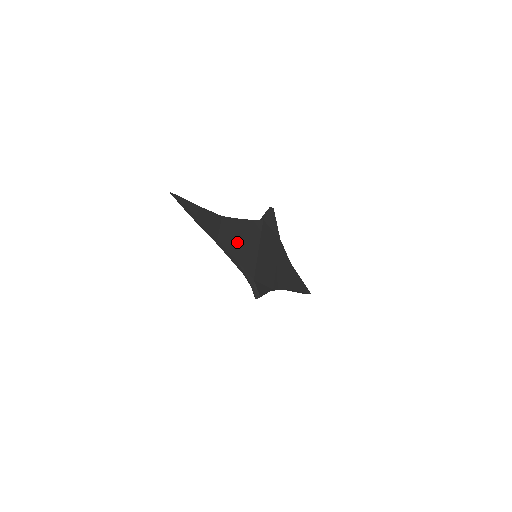
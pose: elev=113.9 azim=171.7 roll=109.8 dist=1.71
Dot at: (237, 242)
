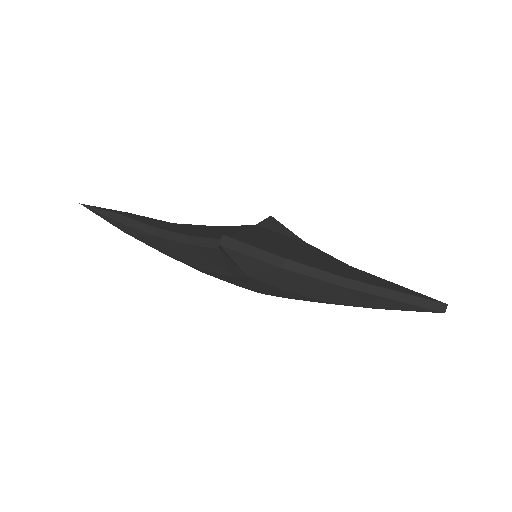
Dot at: (197, 231)
